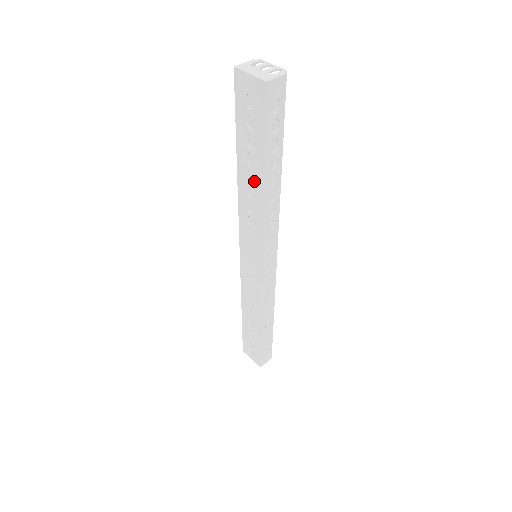
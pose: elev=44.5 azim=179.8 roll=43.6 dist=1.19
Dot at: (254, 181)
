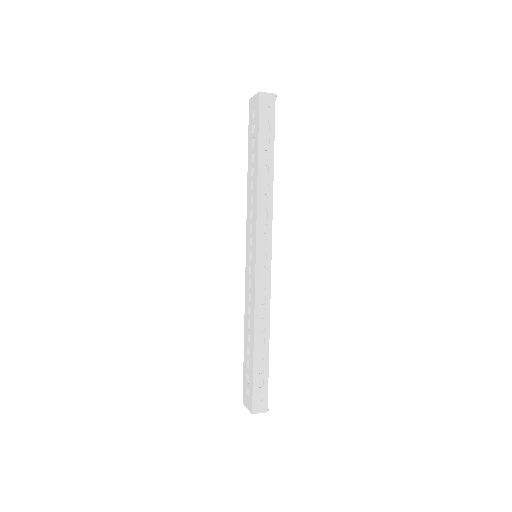
Dot at: (254, 172)
